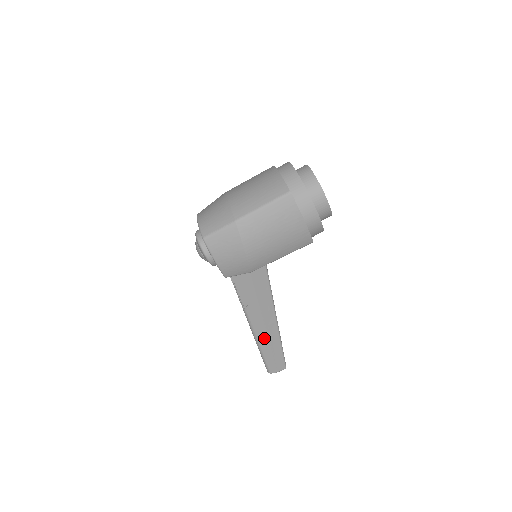
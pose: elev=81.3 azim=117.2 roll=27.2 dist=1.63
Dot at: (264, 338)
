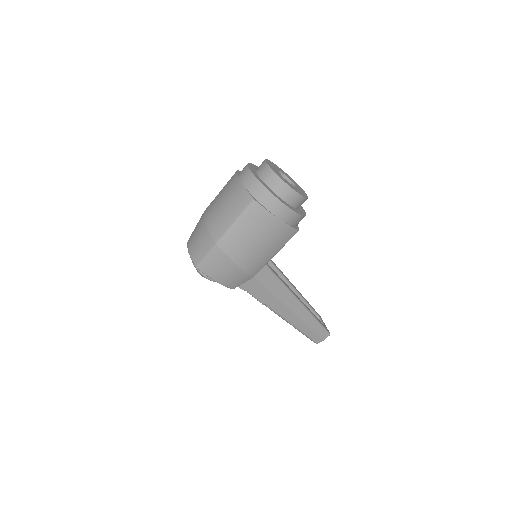
Dot at: (296, 320)
